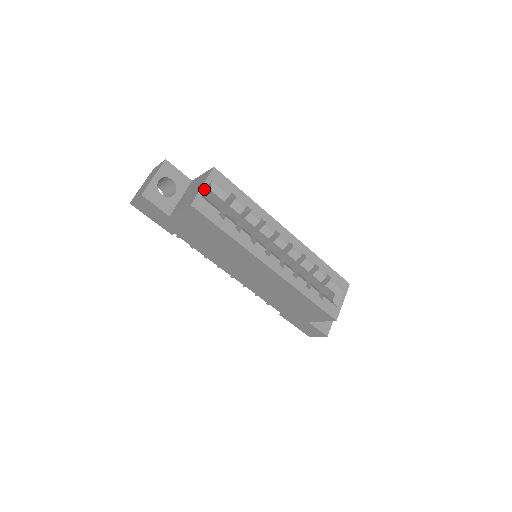
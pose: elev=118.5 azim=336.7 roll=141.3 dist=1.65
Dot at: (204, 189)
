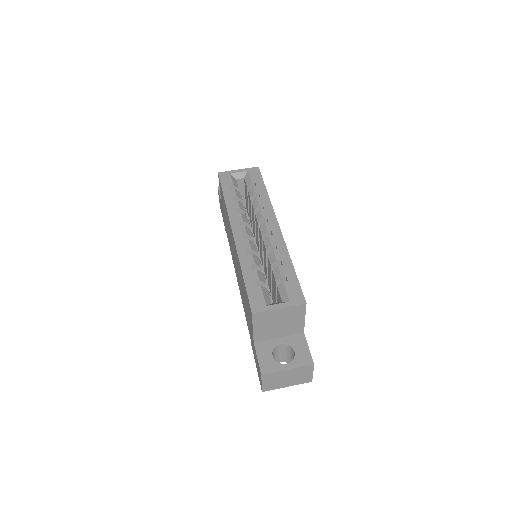
Dot at: (237, 171)
